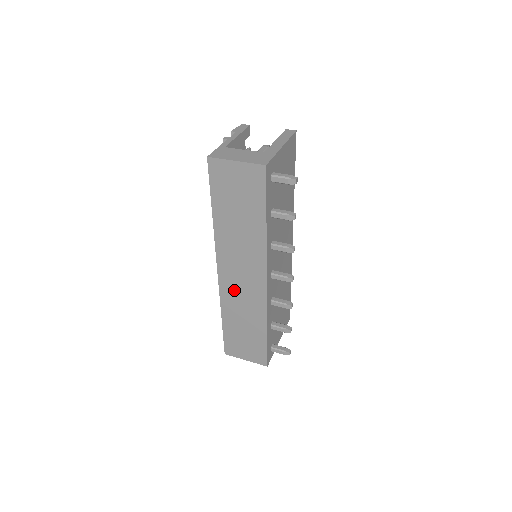
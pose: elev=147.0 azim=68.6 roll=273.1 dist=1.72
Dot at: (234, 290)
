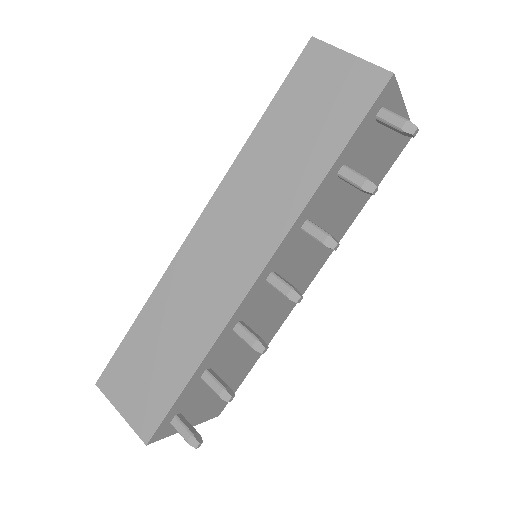
Dot at: (197, 267)
